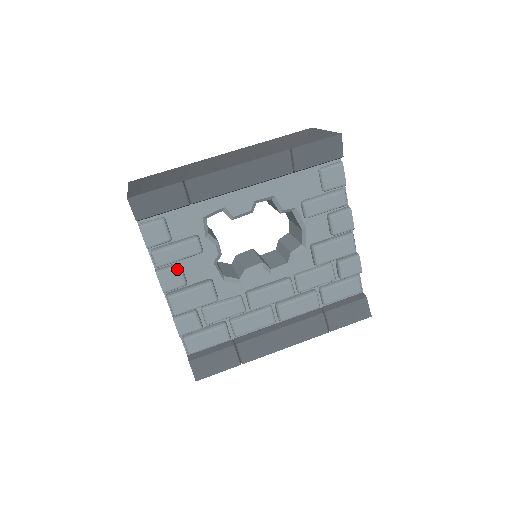
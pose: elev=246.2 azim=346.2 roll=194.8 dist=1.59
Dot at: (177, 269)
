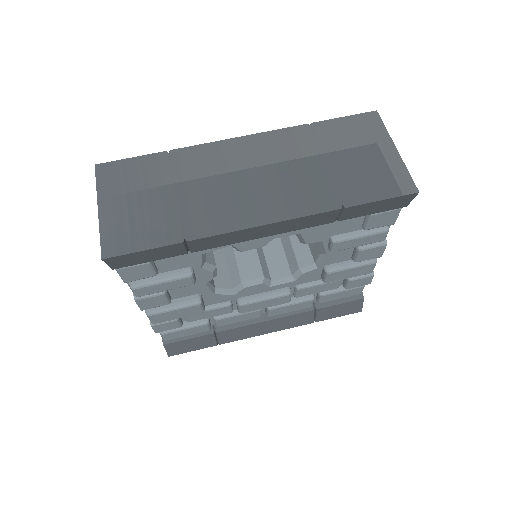
Dot at: (161, 296)
